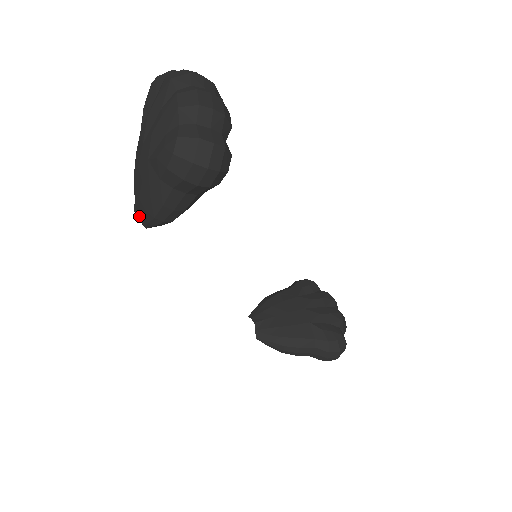
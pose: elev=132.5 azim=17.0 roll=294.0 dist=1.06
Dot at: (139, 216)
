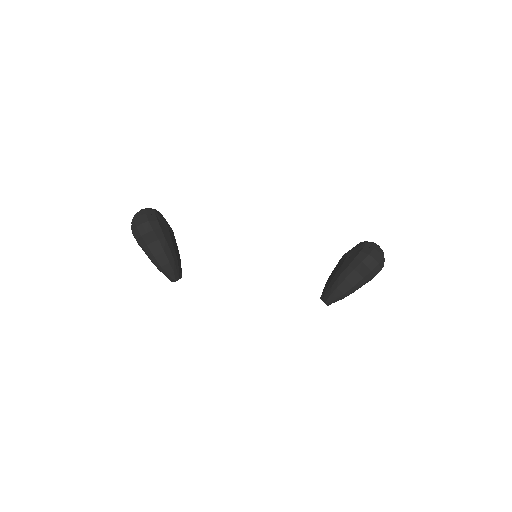
Dot at: occluded
